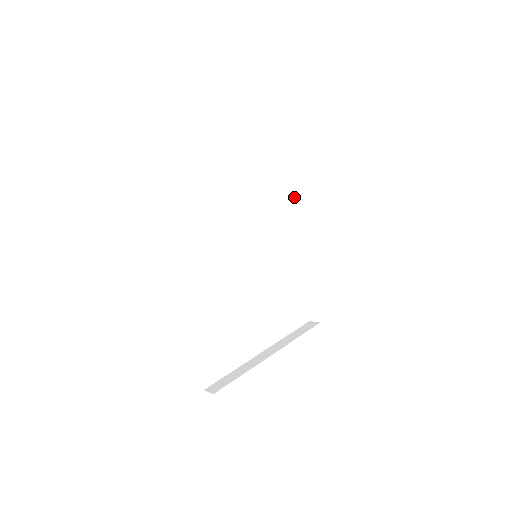
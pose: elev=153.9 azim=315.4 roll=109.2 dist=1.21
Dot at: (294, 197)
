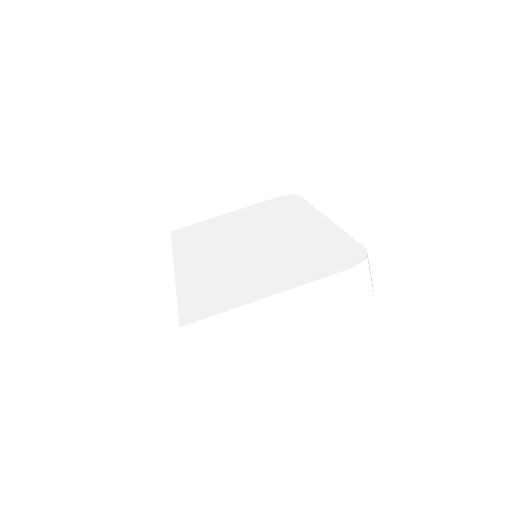
Dot at: occluded
